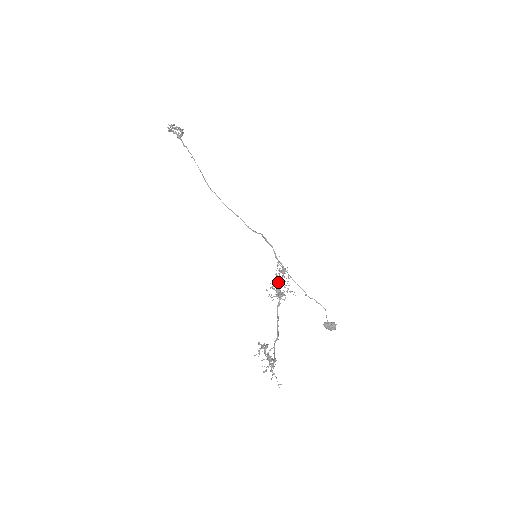
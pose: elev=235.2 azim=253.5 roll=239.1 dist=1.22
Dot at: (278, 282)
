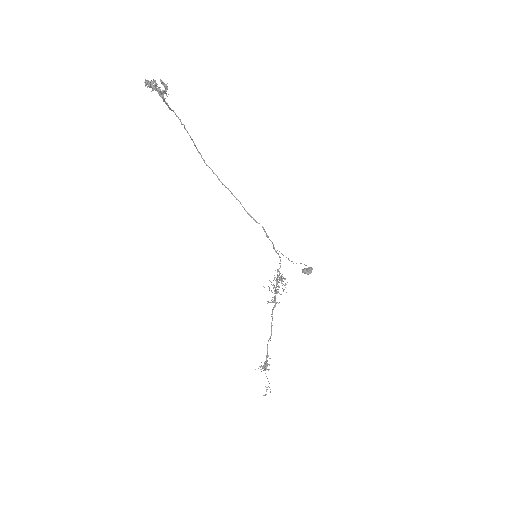
Dot at: (276, 285)
